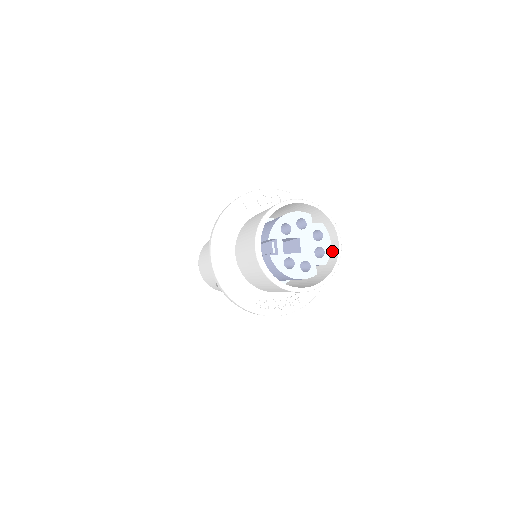
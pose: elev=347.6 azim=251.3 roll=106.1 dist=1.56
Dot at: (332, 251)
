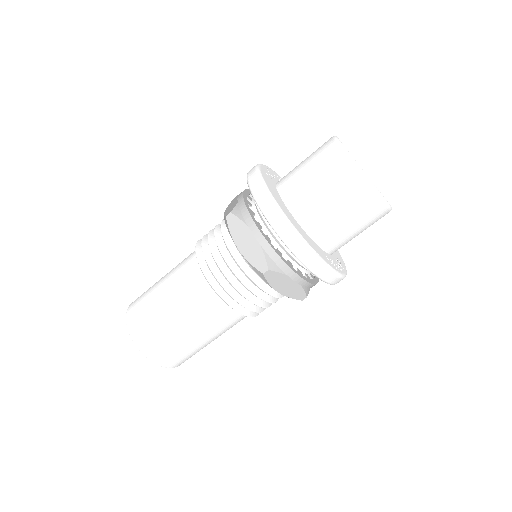
Dot at: occluded
